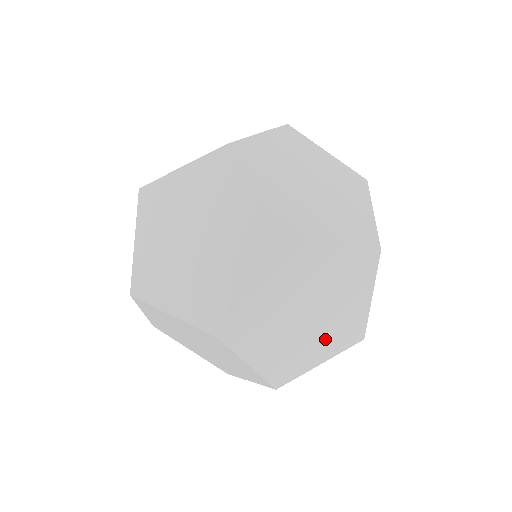
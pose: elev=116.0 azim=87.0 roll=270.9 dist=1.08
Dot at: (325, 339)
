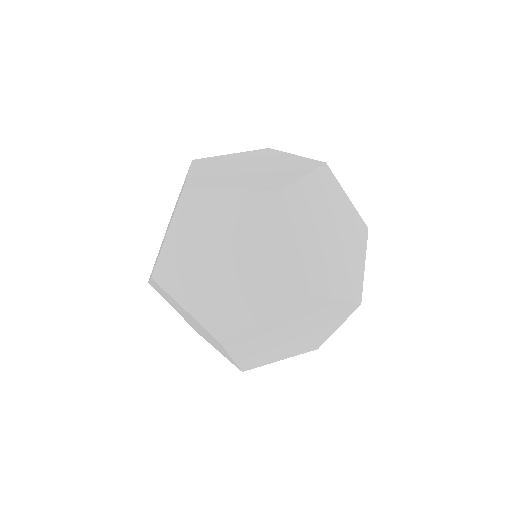
Dot at: occluded
